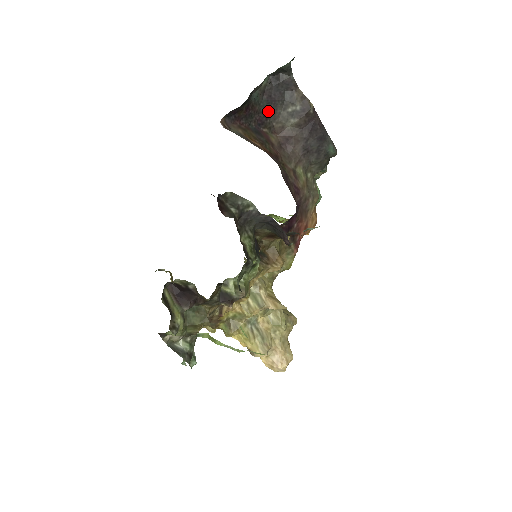
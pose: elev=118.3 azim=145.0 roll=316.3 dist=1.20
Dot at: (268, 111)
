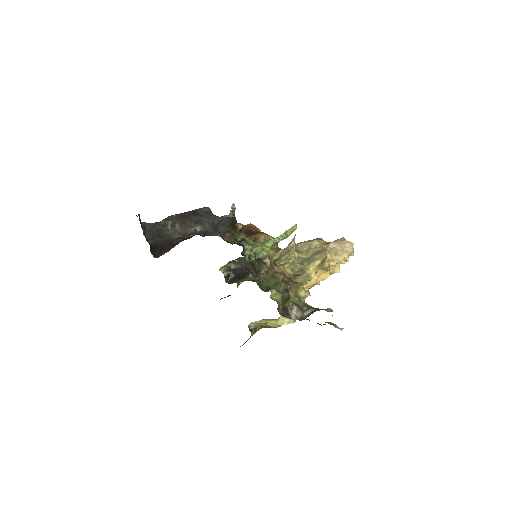
Dot at: (165, 239)
